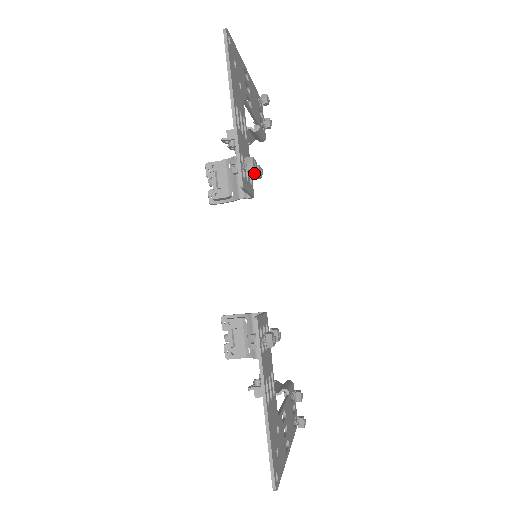
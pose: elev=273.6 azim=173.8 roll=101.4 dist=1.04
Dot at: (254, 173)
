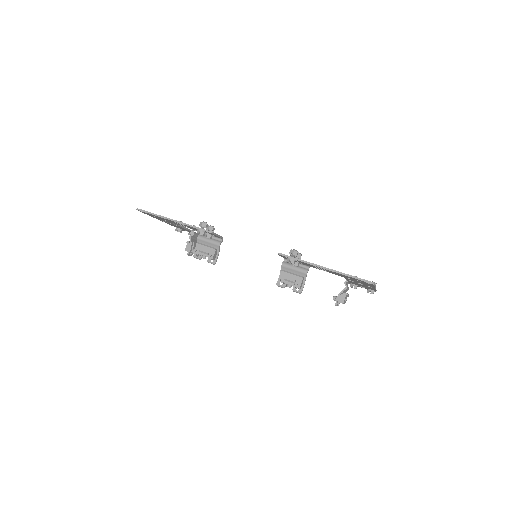
Dot at: (210, 229)
